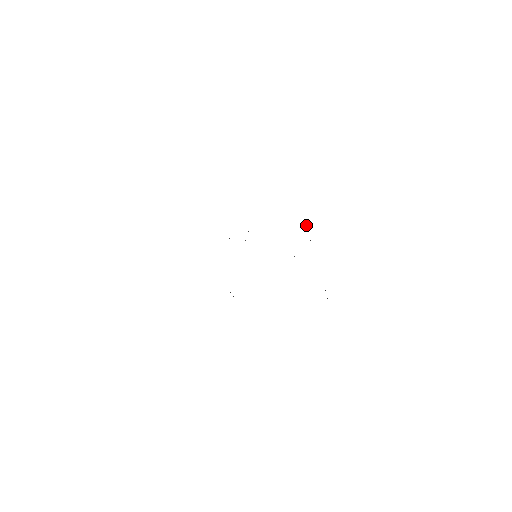
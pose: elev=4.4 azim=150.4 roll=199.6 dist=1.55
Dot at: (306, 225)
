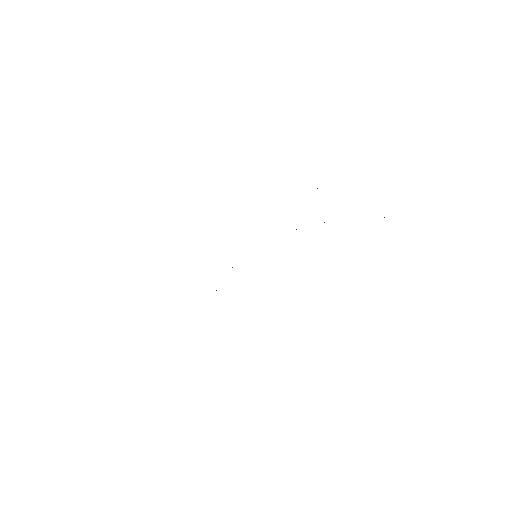
Dot at: occluded
